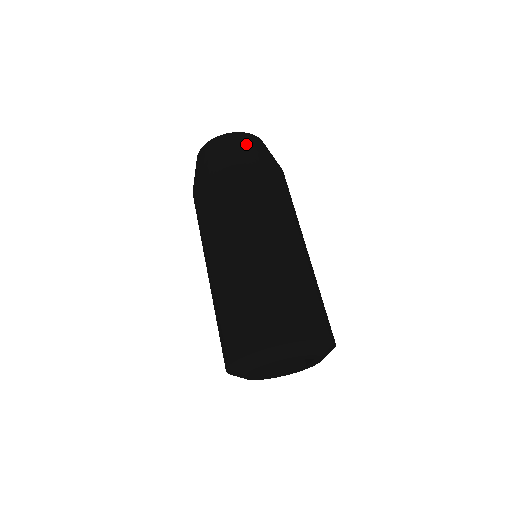
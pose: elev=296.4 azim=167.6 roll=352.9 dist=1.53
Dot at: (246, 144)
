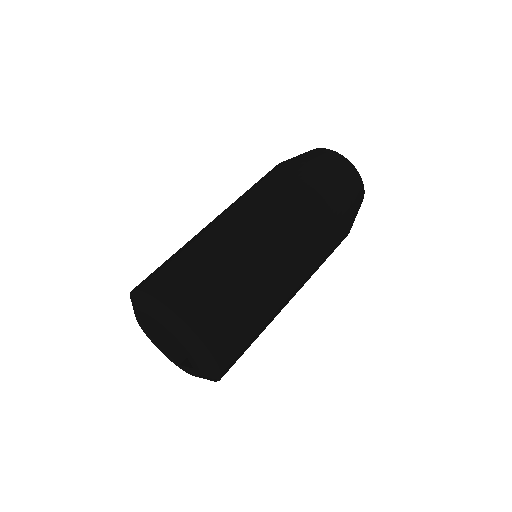
Dot at: (320, 156)
